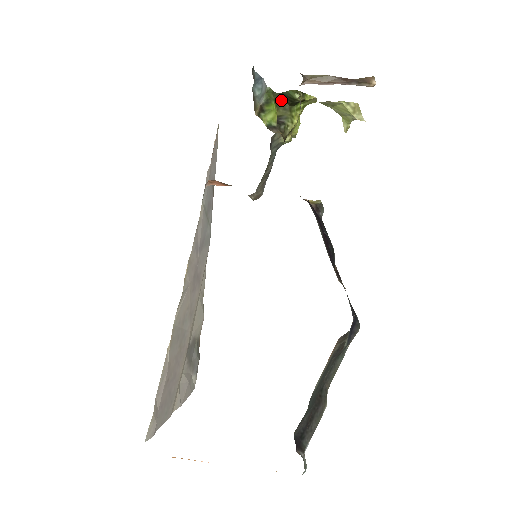
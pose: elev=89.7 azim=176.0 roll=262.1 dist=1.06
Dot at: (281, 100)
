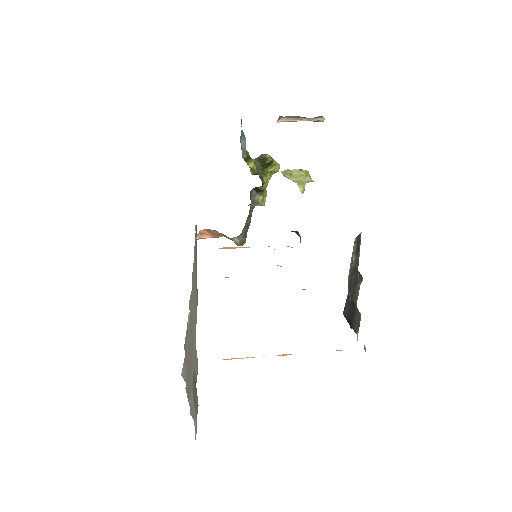
Dot at: (255, 165)
